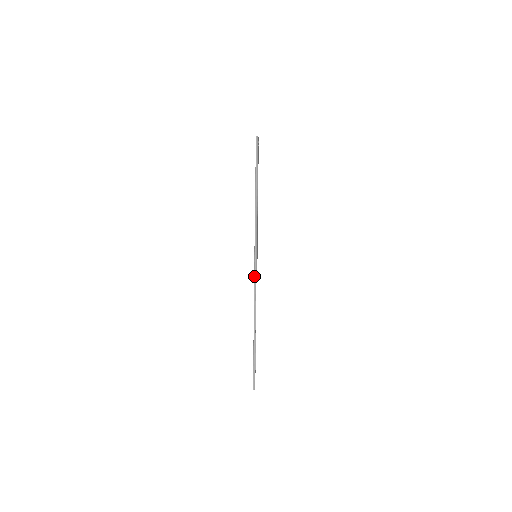
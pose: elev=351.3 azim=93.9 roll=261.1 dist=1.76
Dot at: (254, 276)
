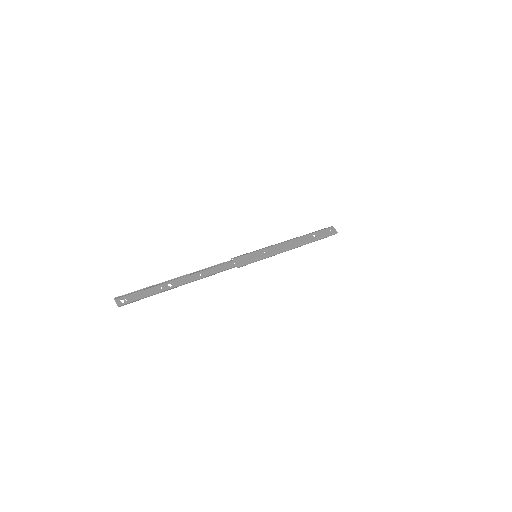
Dot at: (236, 258)
